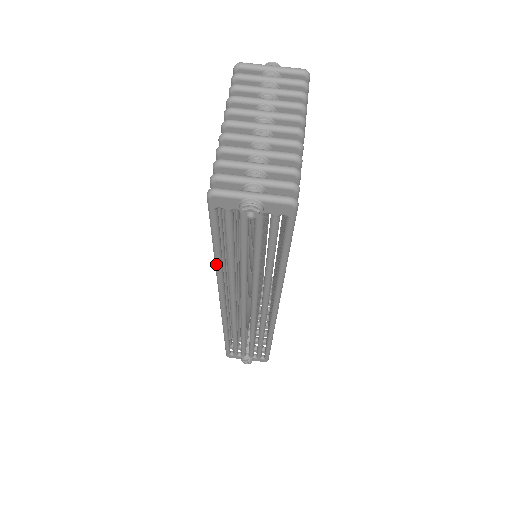
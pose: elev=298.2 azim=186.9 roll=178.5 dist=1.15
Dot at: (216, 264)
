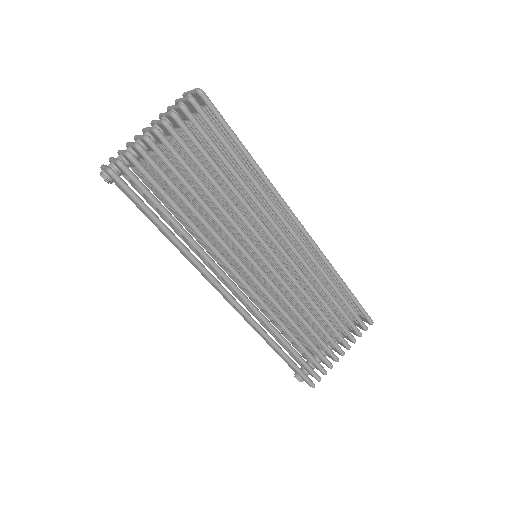
Dot at: occluded
